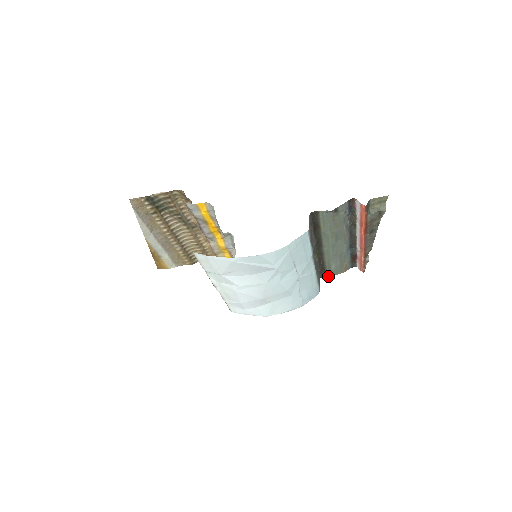
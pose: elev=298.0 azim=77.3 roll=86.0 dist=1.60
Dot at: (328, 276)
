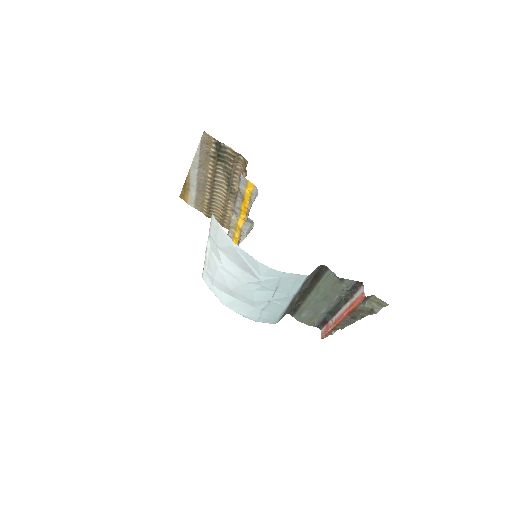
Dot at: (294, 317)
